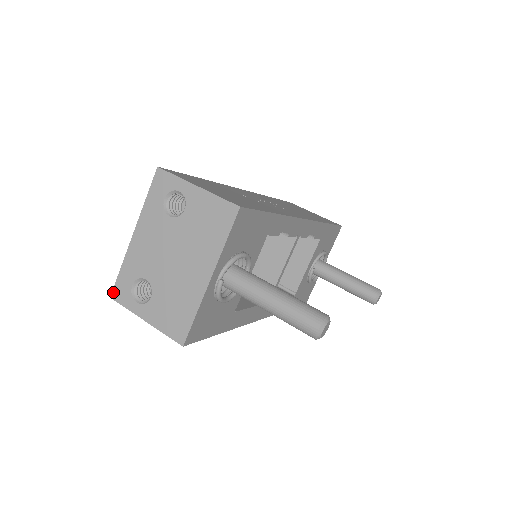
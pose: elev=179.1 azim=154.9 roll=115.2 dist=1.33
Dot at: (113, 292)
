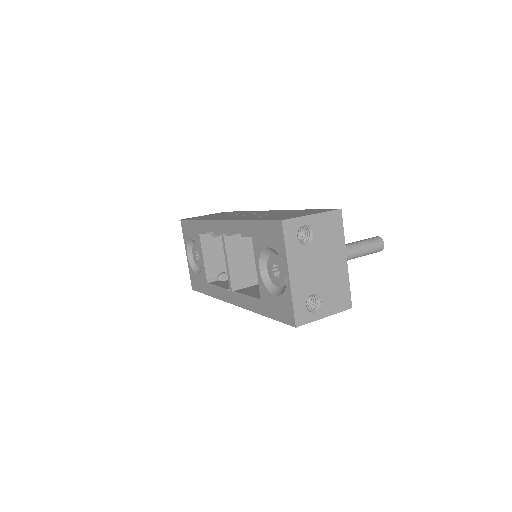
Dot at: (296, 322)
